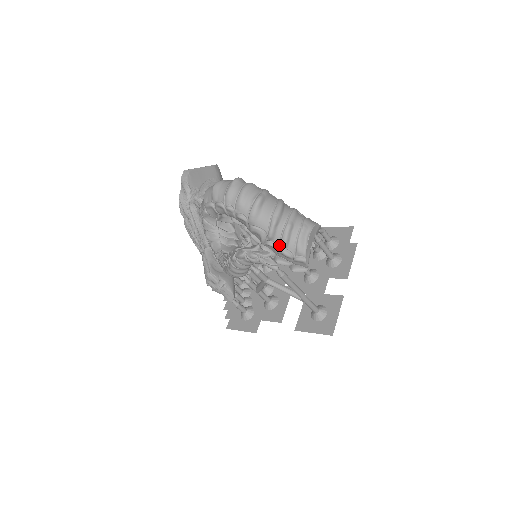
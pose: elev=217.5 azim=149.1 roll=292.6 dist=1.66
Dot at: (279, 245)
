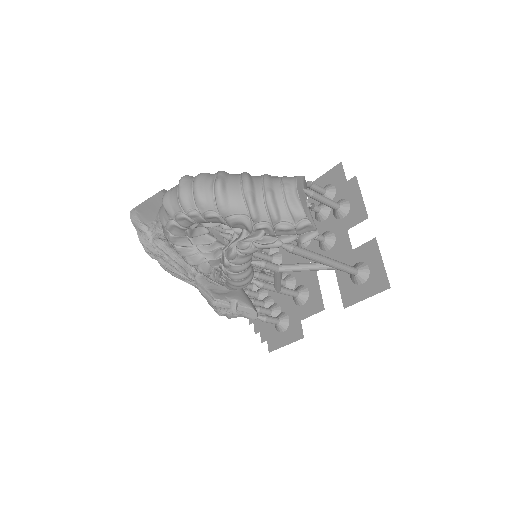
Dot at: (270, 222)
